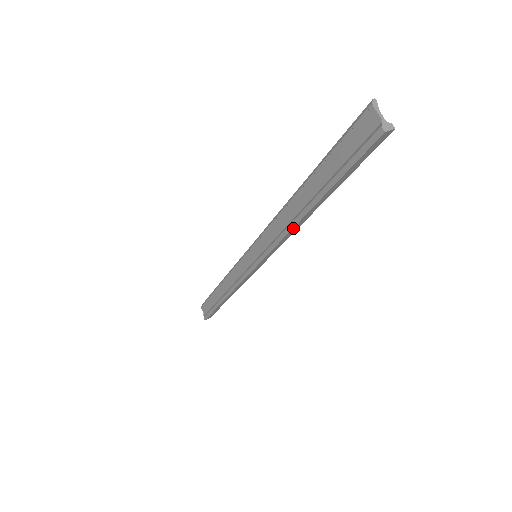
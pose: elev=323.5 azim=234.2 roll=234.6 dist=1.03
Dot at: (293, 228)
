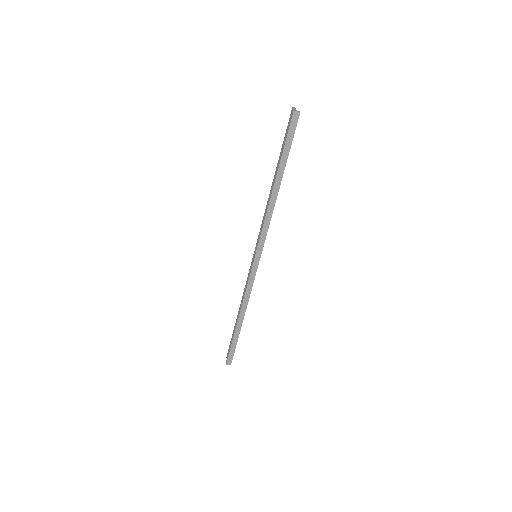
Dot at: (269, 206)
